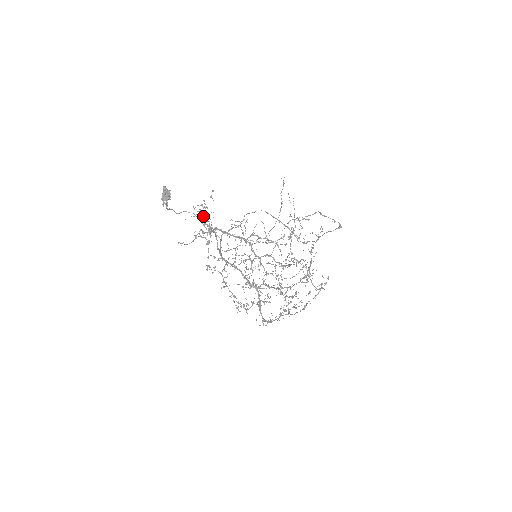
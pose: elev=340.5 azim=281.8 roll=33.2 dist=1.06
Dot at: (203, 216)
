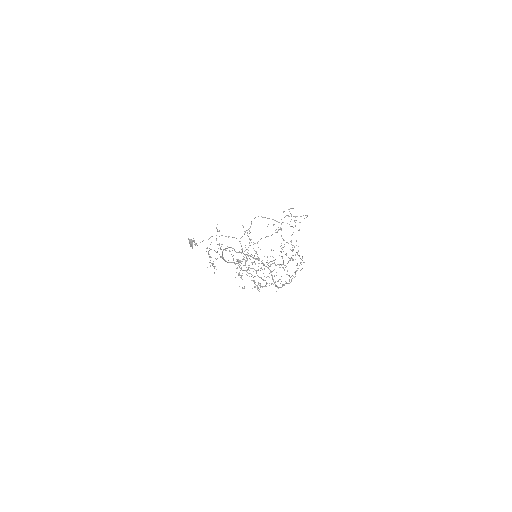
Dot at: (209, 256)
